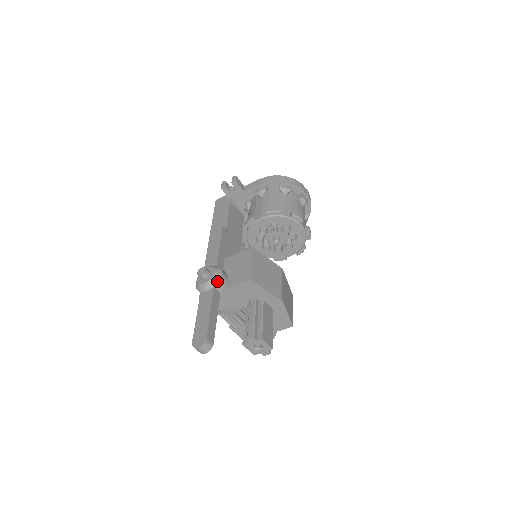
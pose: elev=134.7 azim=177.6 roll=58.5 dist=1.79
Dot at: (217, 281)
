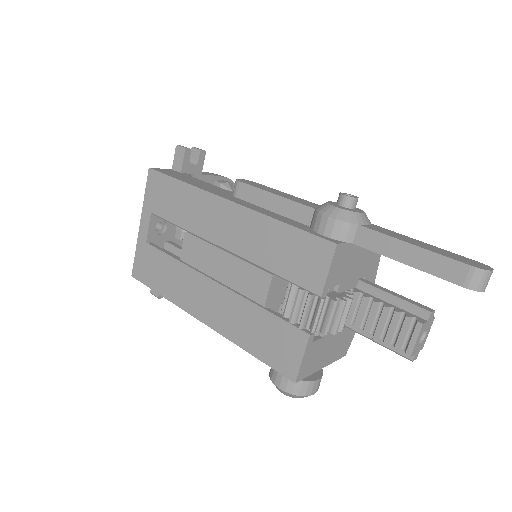
Dot at: occluded
